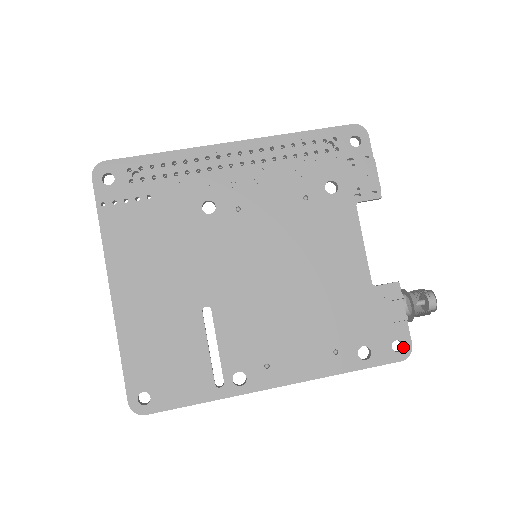
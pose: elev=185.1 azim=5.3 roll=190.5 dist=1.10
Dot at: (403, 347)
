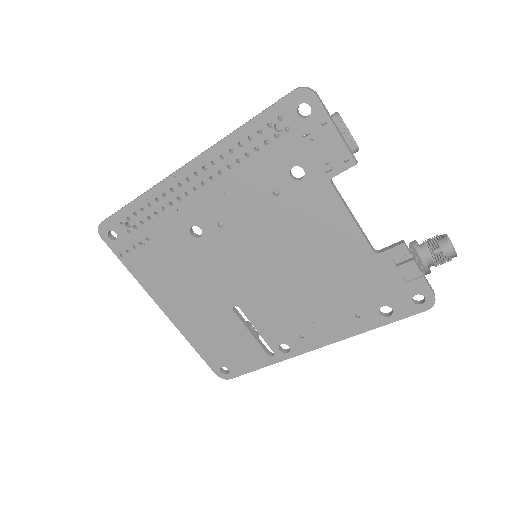
Dot at: (425, 299)
